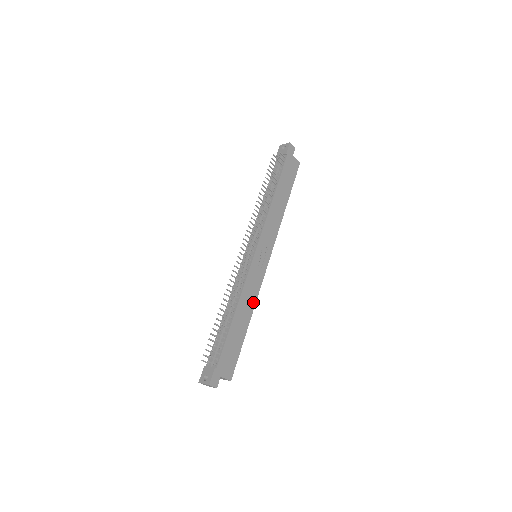
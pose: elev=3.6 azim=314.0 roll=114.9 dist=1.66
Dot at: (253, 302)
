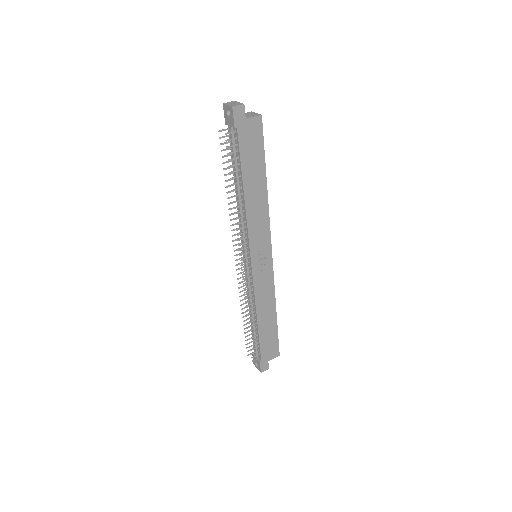
Dot at: (272, 298)
